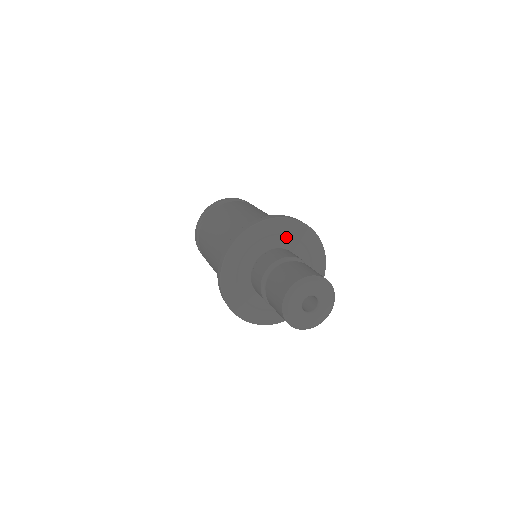
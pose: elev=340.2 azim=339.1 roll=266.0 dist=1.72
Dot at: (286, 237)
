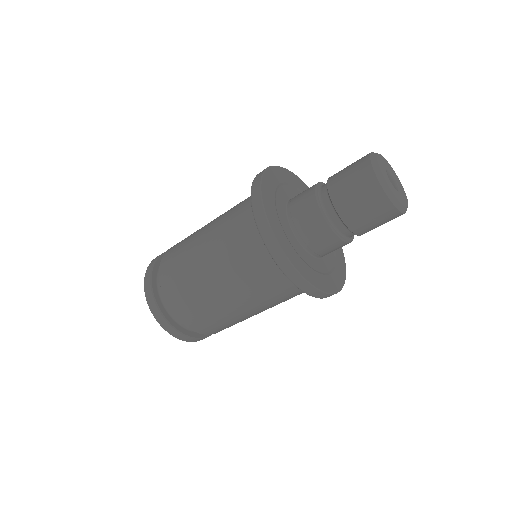
Dot at: occluded
